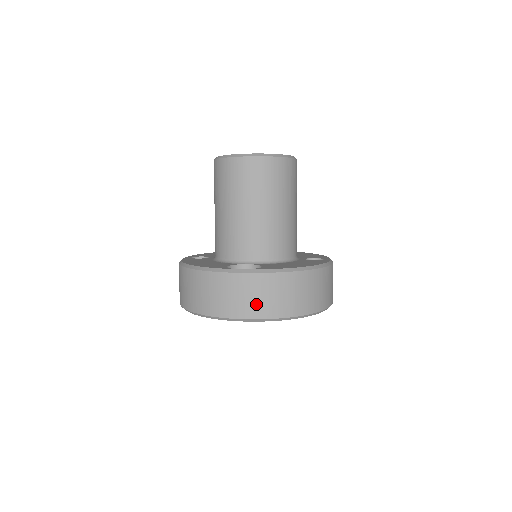
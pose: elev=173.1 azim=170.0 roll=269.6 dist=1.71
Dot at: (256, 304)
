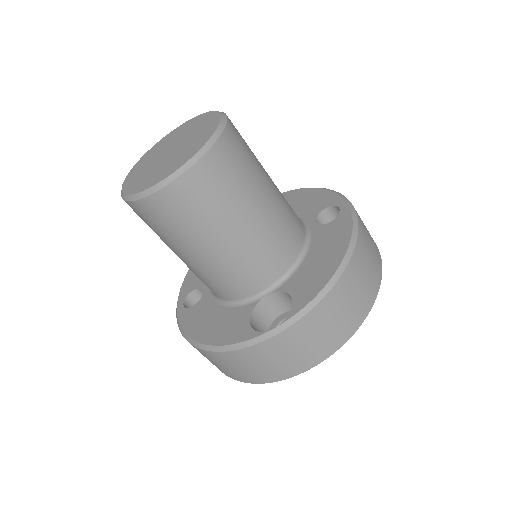
Dot at: (318, 347)
